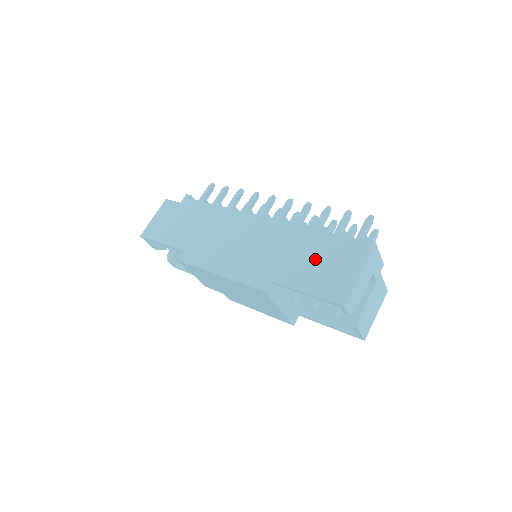
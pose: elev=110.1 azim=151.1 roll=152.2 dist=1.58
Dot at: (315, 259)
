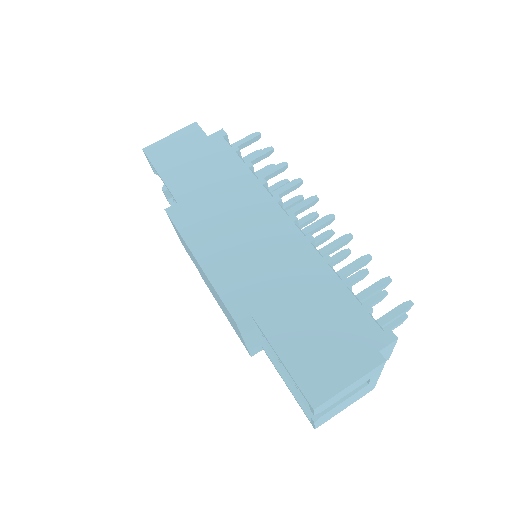
Dot at: (316, 323)
